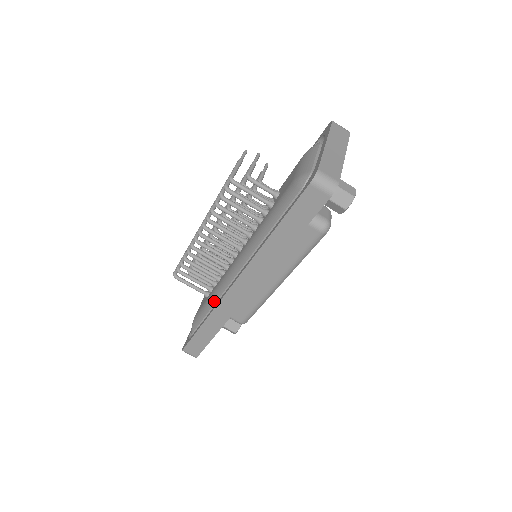
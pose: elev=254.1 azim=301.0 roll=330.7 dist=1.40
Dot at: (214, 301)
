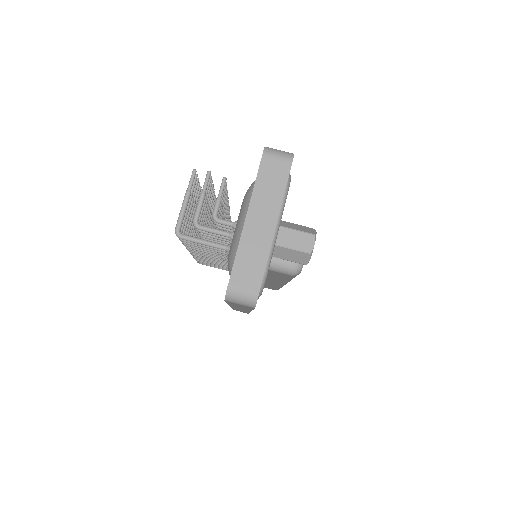
Dot at: occluded
